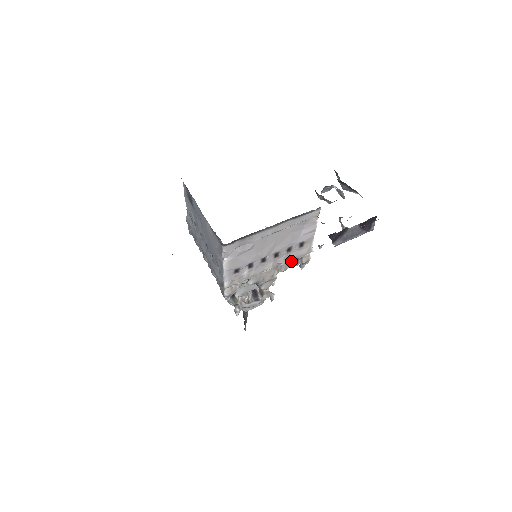
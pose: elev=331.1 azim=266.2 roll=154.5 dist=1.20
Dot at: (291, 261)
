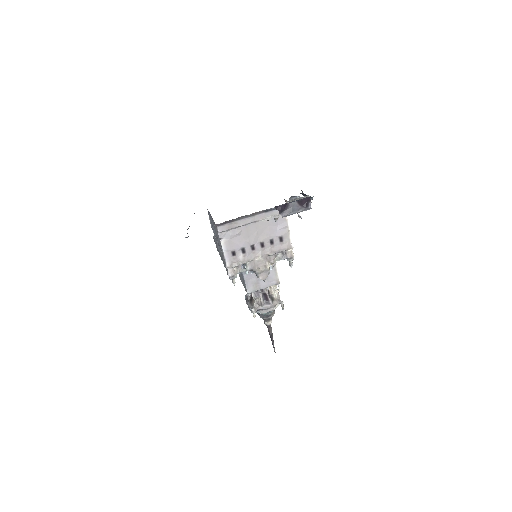
Dot at: (278, 255)
